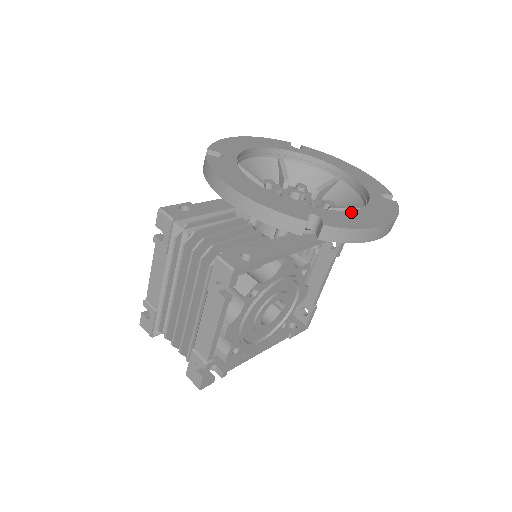
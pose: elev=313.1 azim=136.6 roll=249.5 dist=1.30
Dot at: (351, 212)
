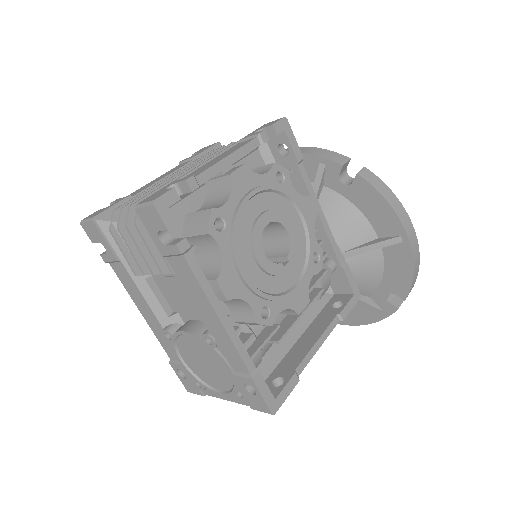
Dot at: occluded
